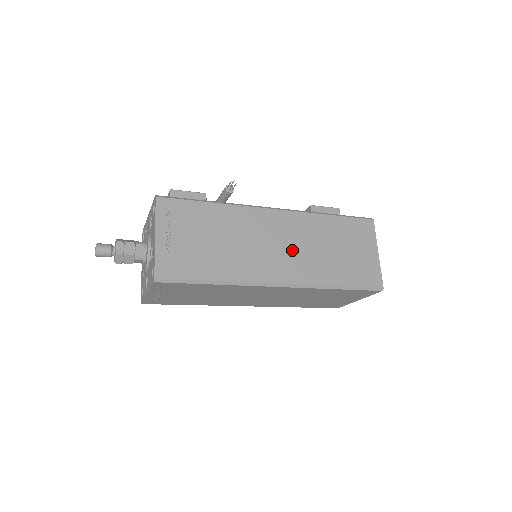
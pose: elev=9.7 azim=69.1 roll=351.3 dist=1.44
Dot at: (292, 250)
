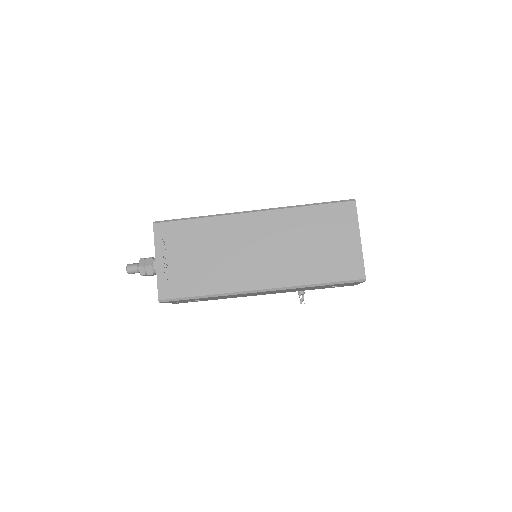
Dot at: occluded
